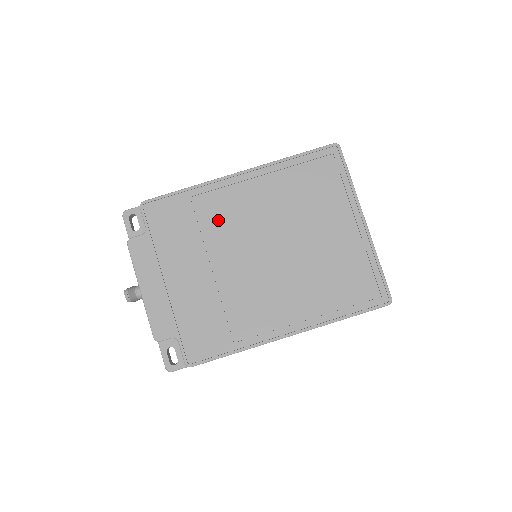
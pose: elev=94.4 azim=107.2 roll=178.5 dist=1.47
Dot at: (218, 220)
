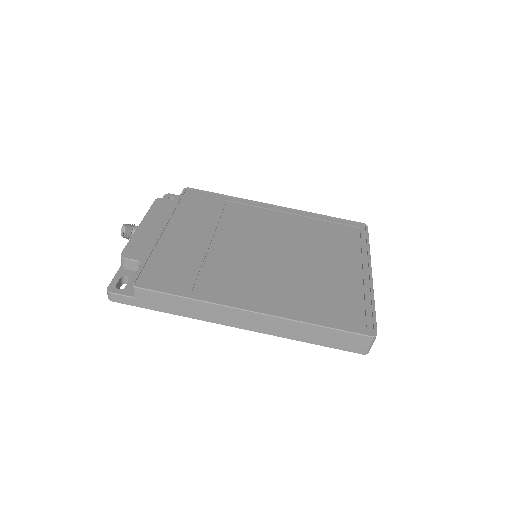
Dot at: (240, 219)
